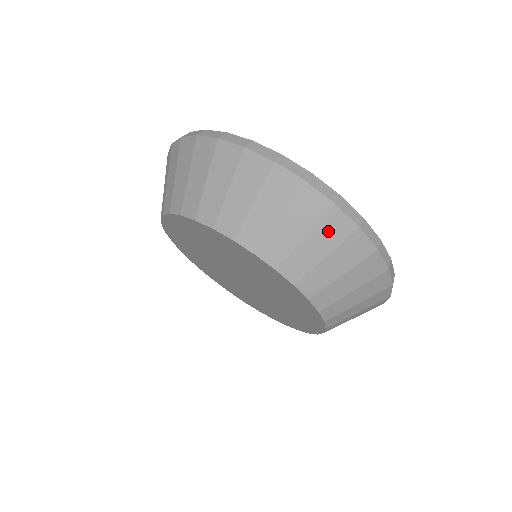
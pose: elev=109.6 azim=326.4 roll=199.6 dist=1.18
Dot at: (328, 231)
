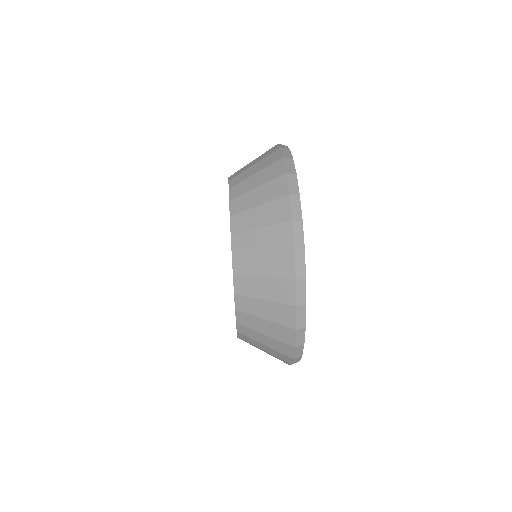
Dot at: (277, 262)
